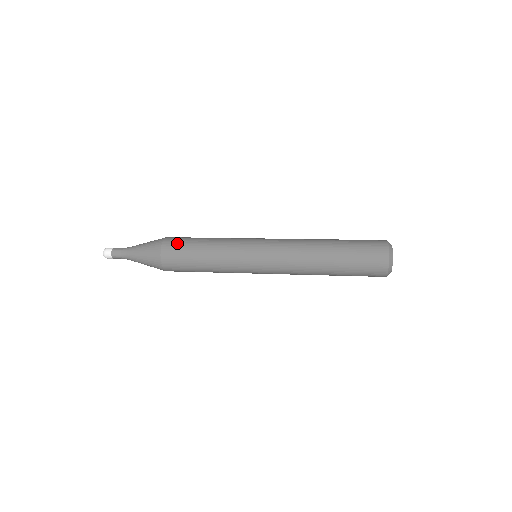
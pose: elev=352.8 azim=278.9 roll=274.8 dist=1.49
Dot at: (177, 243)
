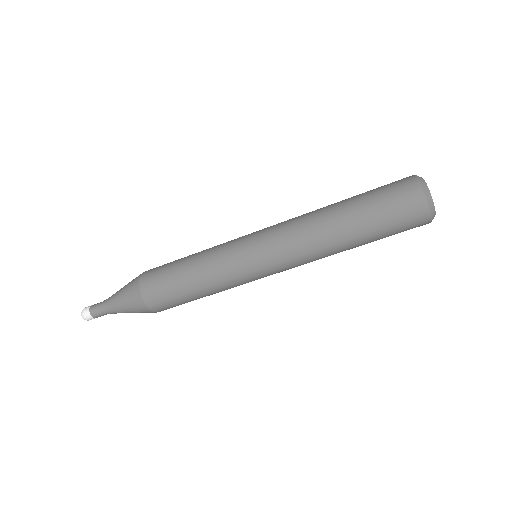
Dot at: (156, 272)
